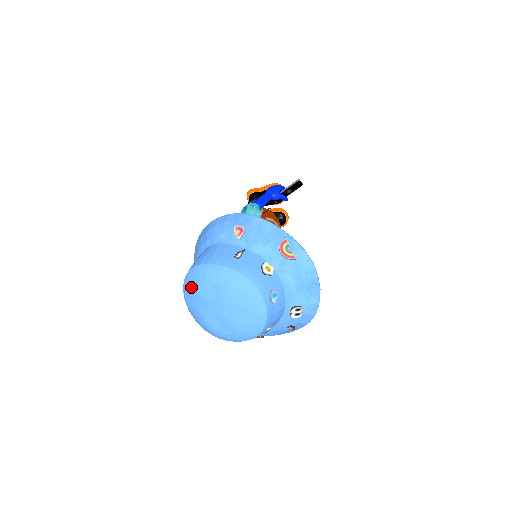
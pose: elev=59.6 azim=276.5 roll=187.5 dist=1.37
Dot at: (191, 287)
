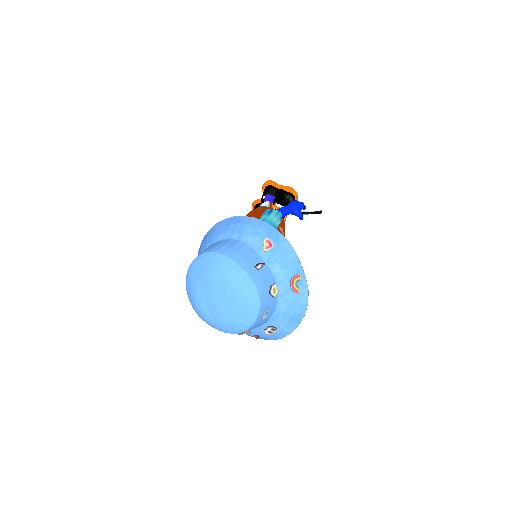
Dot at: (204, 266)
